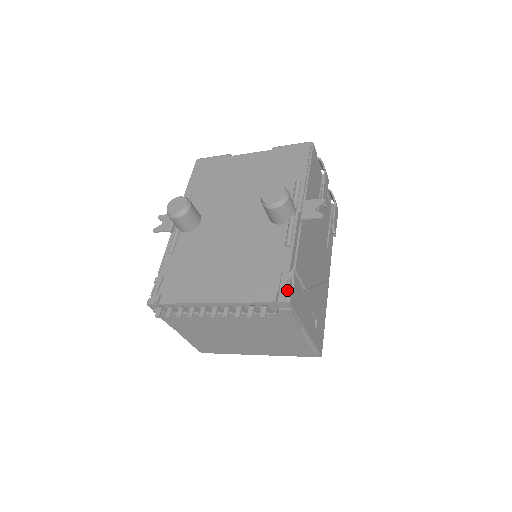
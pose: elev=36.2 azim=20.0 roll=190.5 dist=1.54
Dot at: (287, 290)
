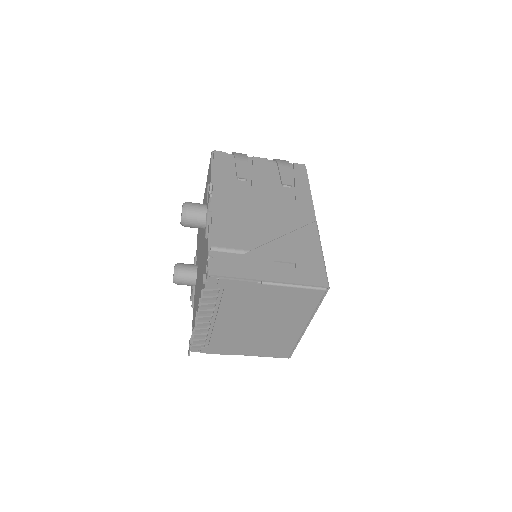
Dot at: (207, 267)
